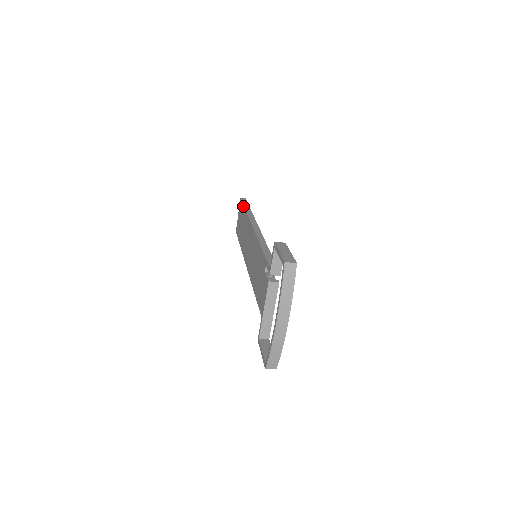
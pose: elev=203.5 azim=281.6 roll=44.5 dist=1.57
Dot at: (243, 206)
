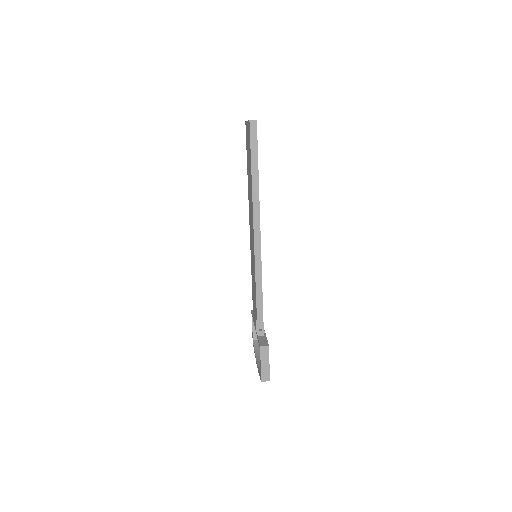
Dot at: (250, 159)
